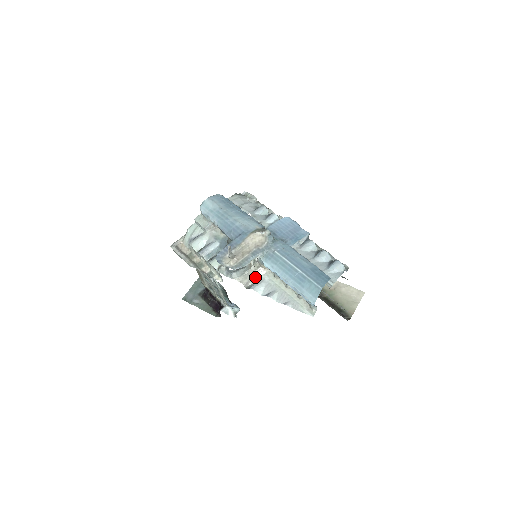
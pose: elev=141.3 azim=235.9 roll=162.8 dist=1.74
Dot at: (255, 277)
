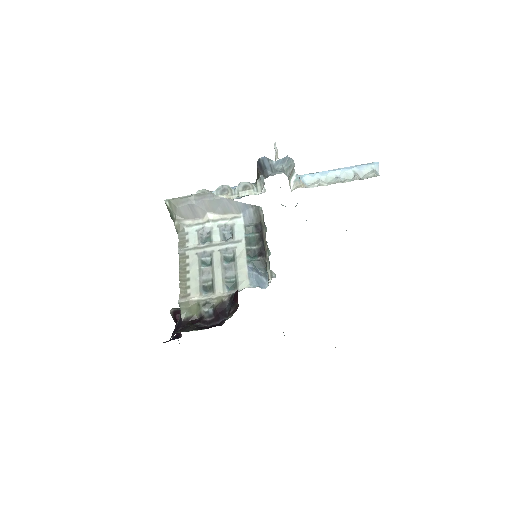
Dot at: (302, 182)
